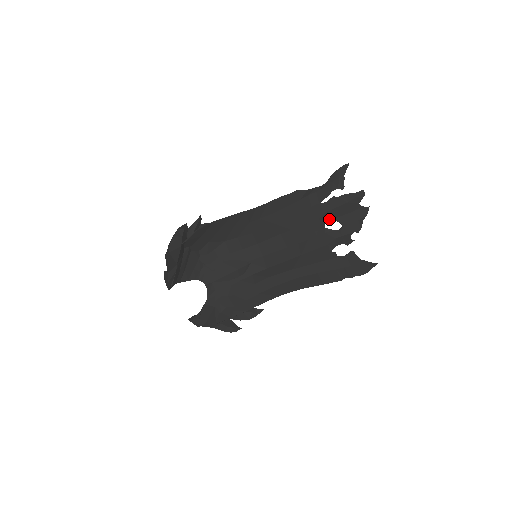
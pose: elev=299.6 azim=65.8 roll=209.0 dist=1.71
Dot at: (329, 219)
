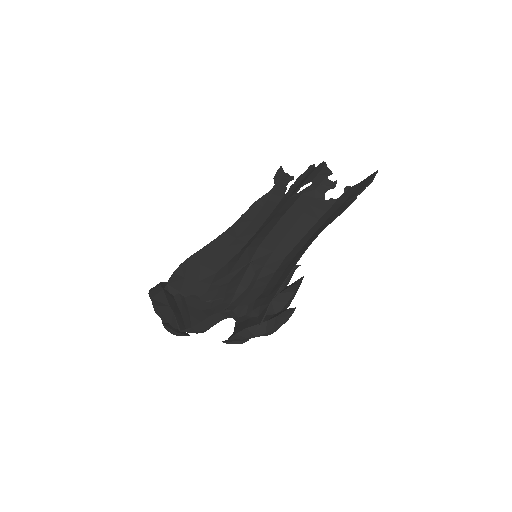
Dot at: (297, 189)
